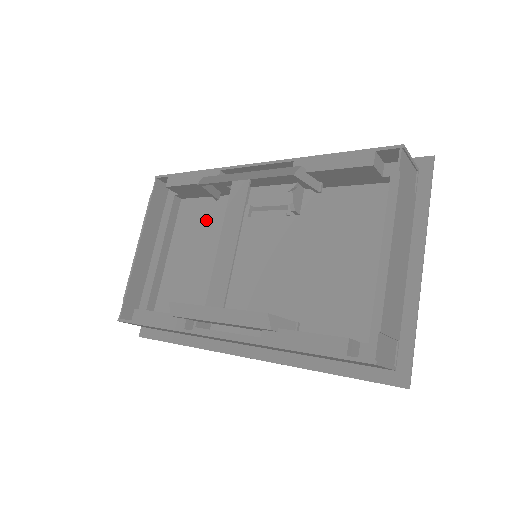
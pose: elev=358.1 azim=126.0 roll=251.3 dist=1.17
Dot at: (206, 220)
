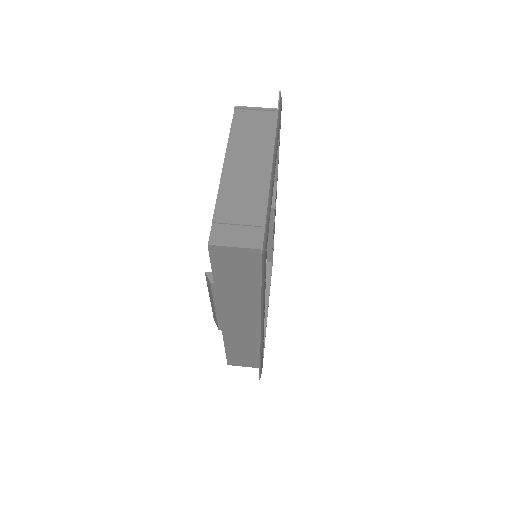
Dot at: occluded
